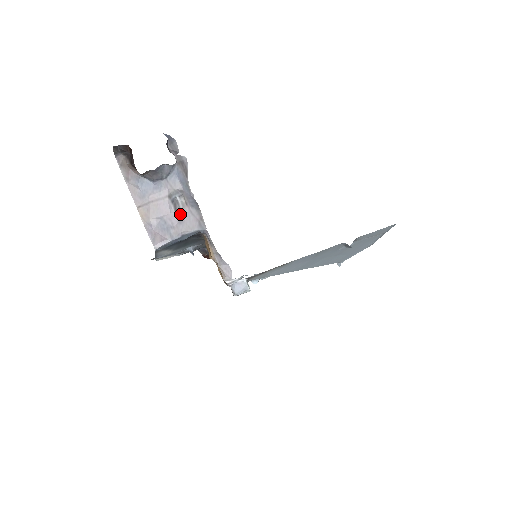
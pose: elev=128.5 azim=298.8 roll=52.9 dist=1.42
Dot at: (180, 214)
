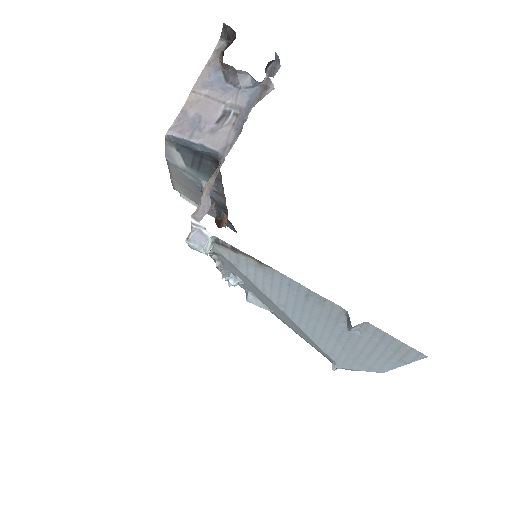
Dot at: (219, 126)
